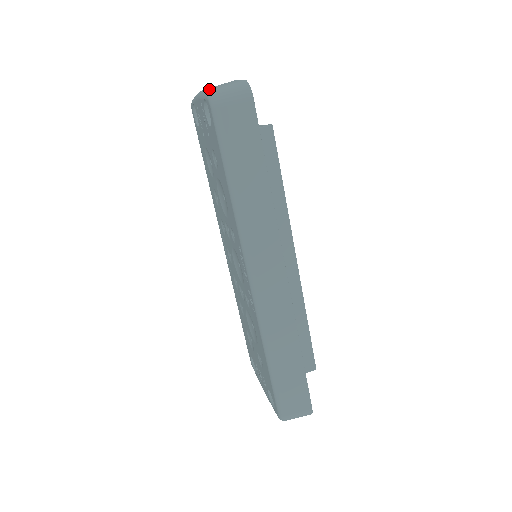
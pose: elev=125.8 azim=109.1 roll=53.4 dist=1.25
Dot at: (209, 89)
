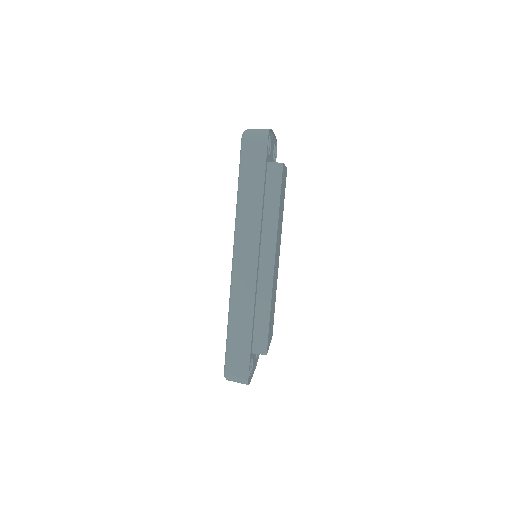
Dot at: occluded
